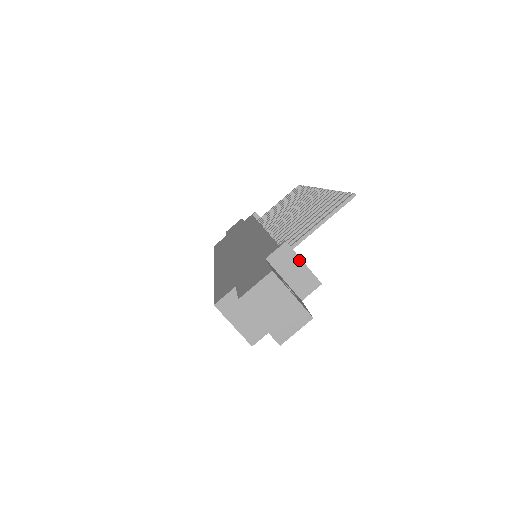
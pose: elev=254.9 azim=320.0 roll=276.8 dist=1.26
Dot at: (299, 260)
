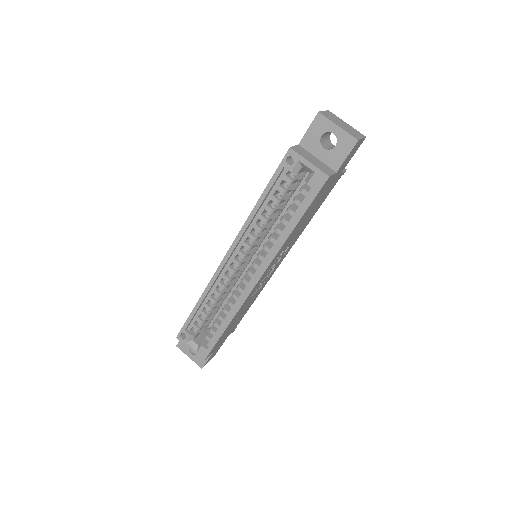
Dot at: occluded
